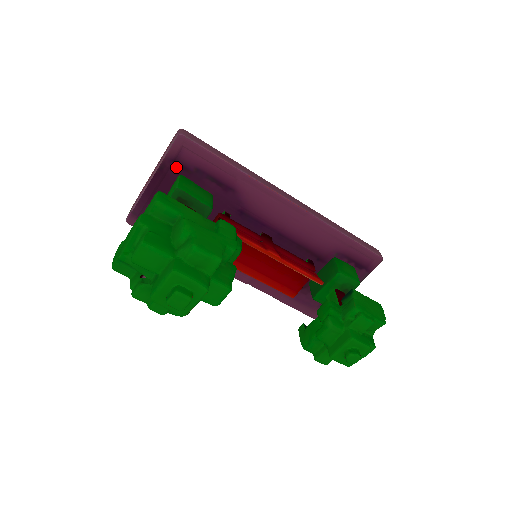
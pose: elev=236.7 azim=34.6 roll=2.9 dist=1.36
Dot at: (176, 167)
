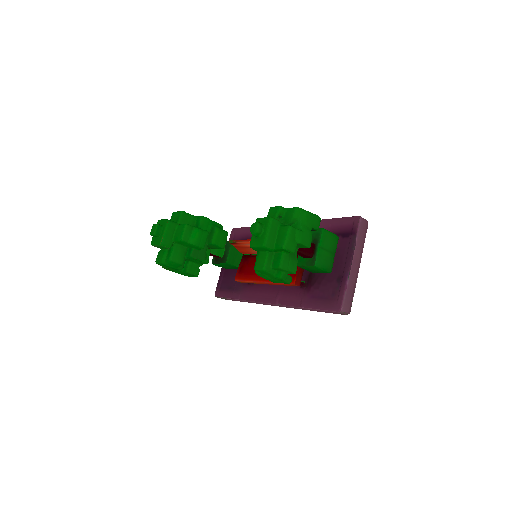
Dot at: occluded
